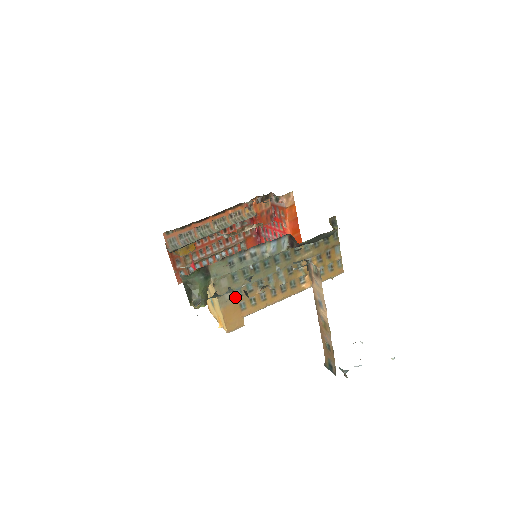
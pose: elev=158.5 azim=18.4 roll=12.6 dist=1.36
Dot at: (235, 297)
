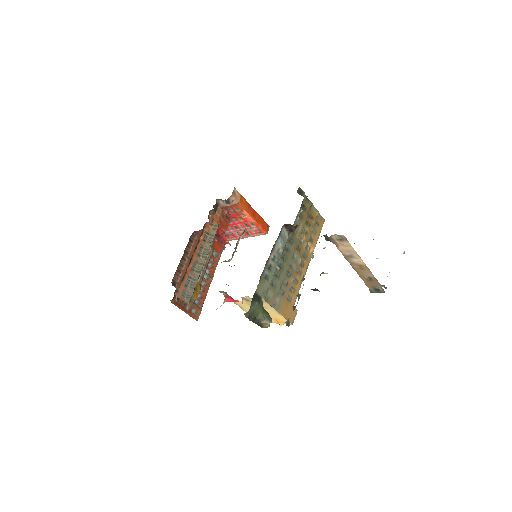
Dot at: (281, 297)
